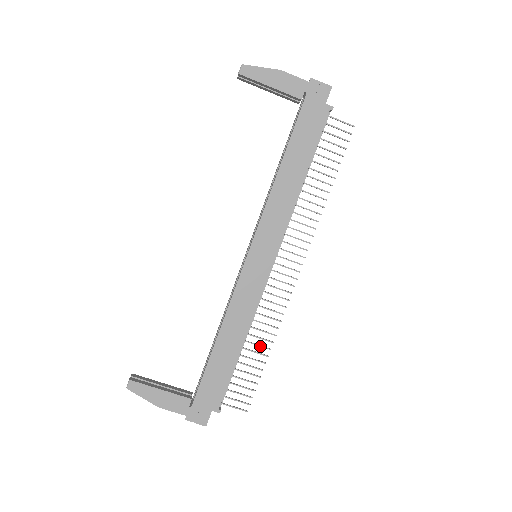
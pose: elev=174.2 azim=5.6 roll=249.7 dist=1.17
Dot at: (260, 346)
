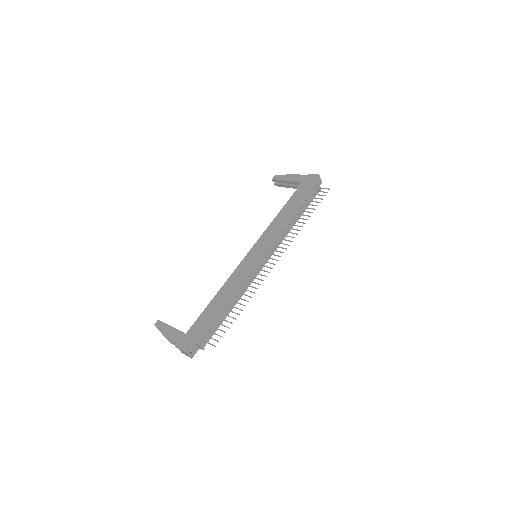
Dot at: (239, 303)
